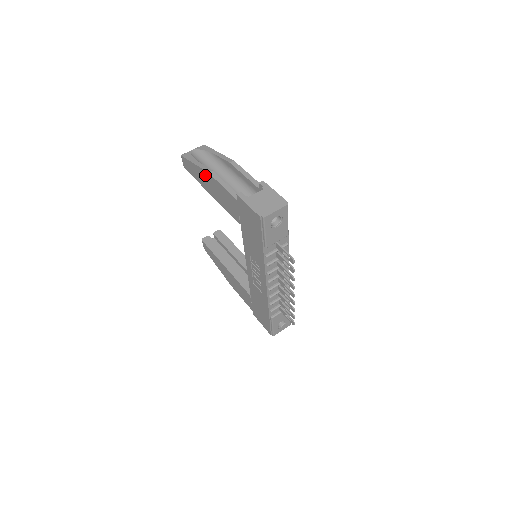
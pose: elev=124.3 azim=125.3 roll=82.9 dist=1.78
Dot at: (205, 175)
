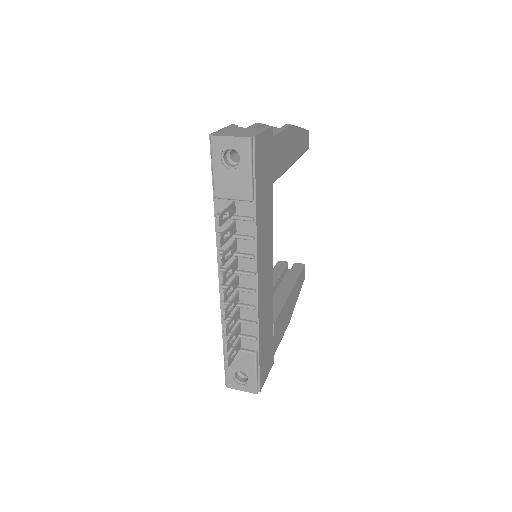
Dot at: occluded
